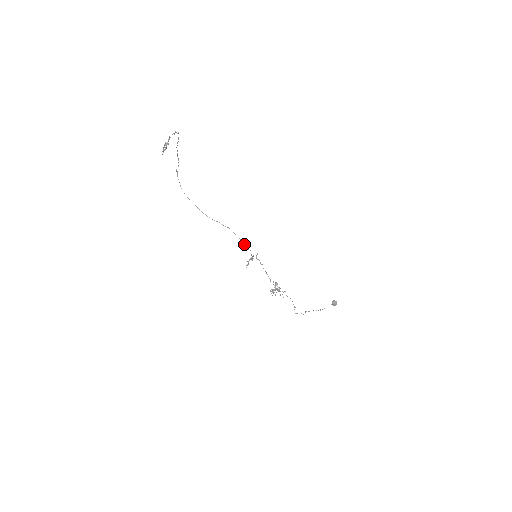
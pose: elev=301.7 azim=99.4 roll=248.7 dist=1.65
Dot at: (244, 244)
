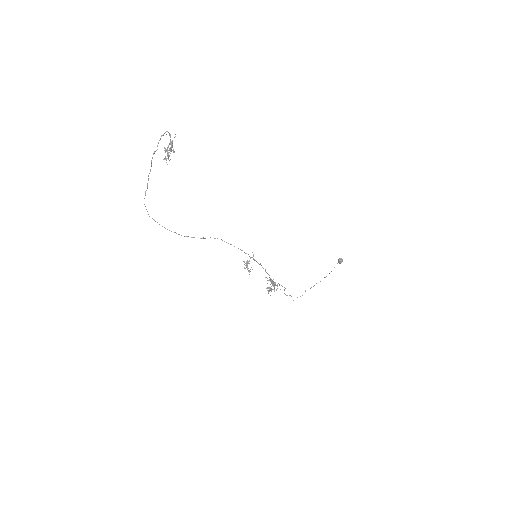
Dot at: occluded
